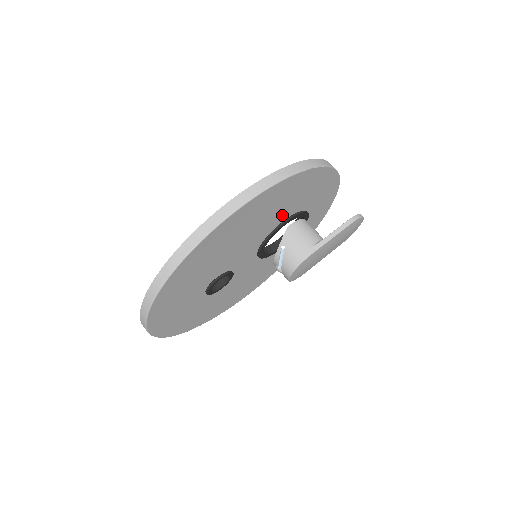
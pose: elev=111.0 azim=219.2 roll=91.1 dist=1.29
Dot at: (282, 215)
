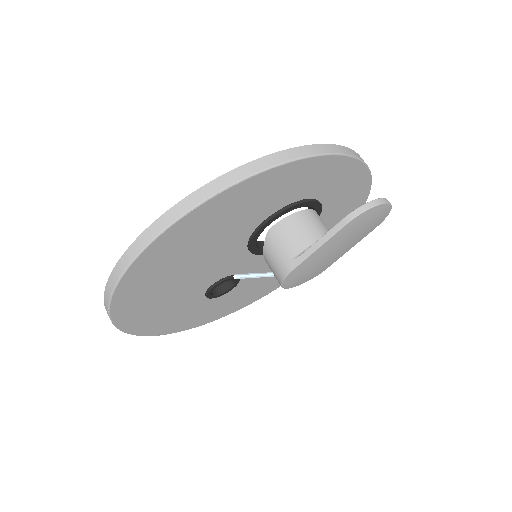
Dot at: (243, 227)
